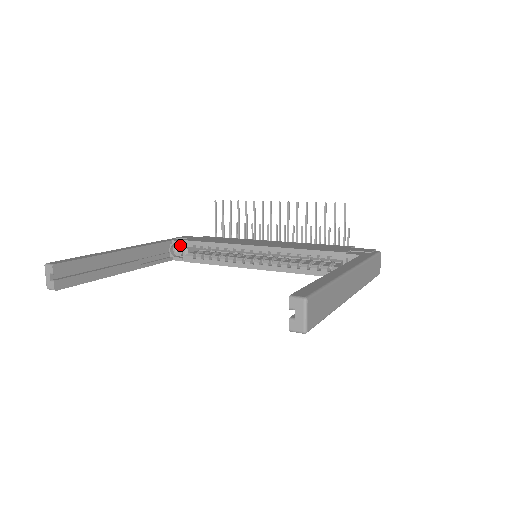
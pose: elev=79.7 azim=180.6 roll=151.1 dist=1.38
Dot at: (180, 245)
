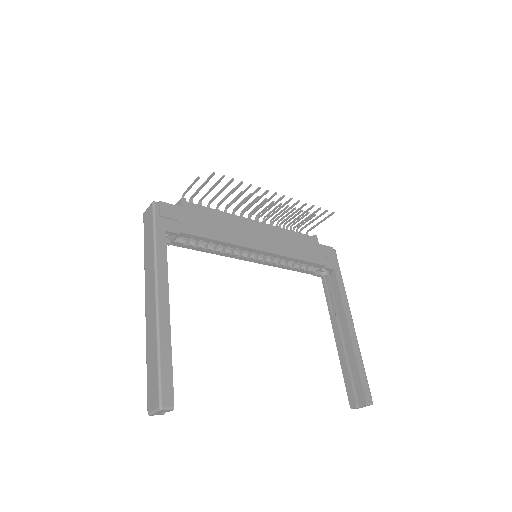
Dot at: occluded
